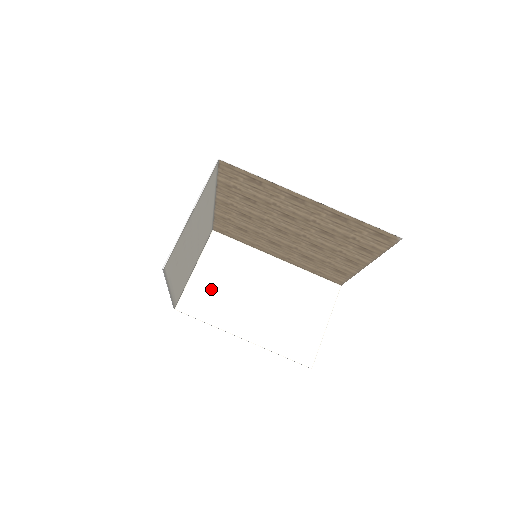
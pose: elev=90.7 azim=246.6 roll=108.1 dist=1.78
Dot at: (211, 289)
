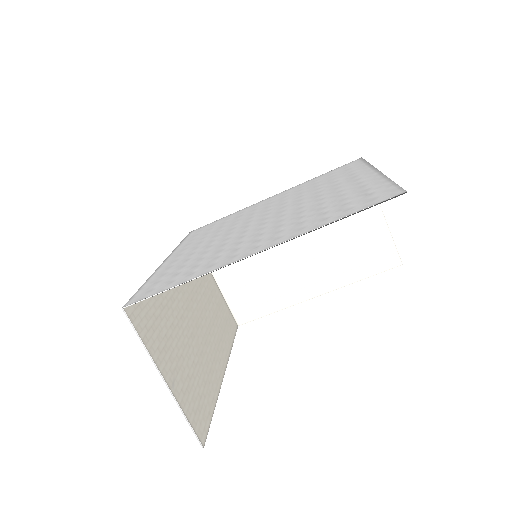
Dot at: (247, 284)
